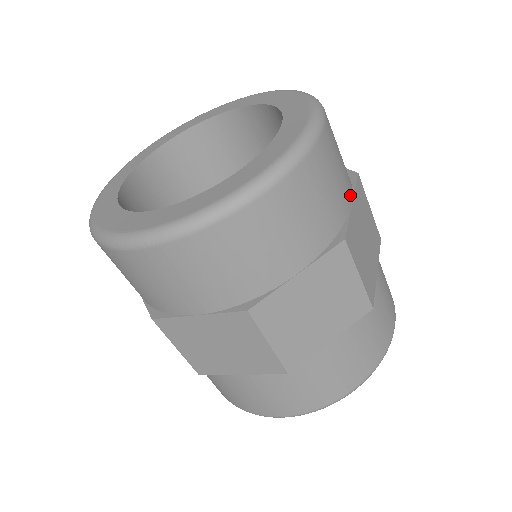
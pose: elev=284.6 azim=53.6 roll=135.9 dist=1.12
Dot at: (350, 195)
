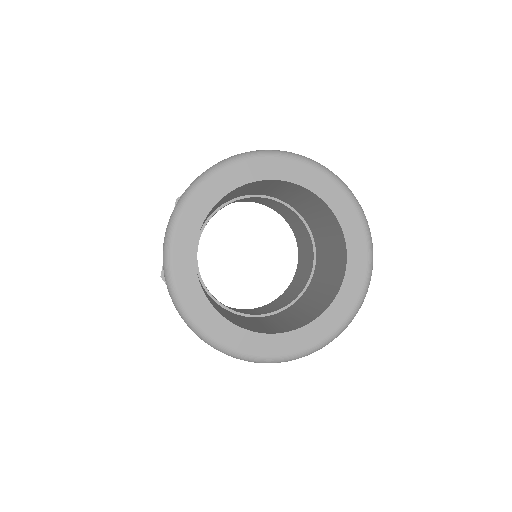
Dot at: occluded
